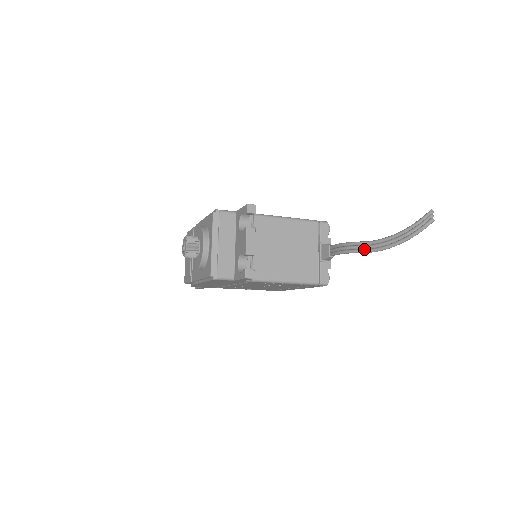
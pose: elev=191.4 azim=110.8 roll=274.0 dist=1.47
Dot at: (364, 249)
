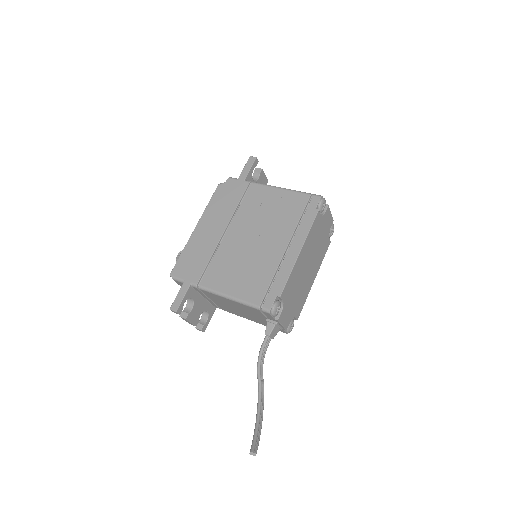
Dot at: occluded
